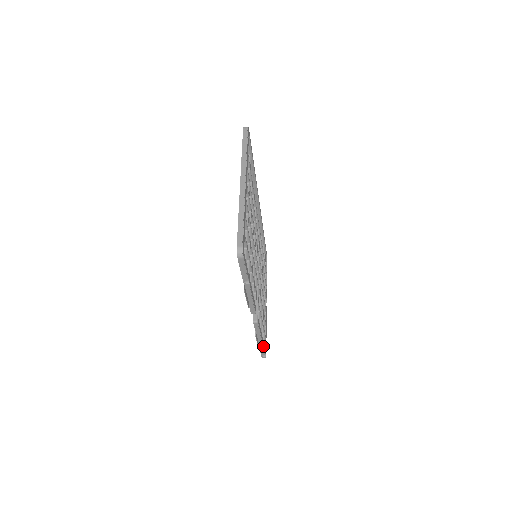
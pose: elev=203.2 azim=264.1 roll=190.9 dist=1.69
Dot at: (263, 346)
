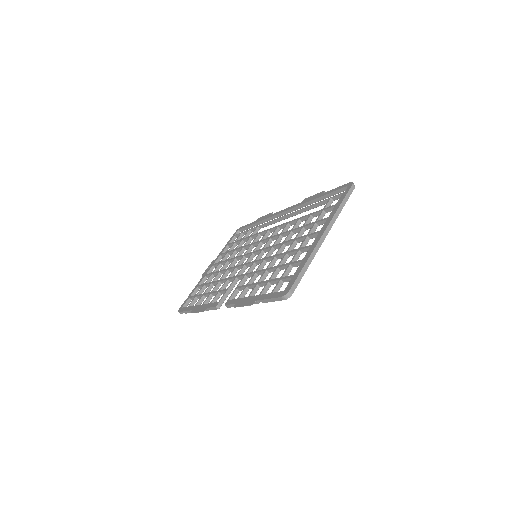
Dot at: occluded
